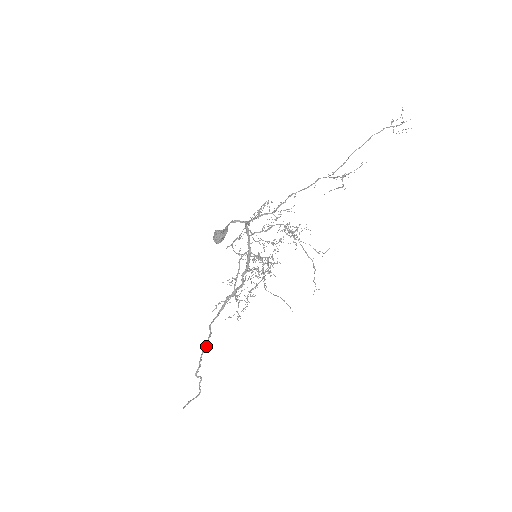
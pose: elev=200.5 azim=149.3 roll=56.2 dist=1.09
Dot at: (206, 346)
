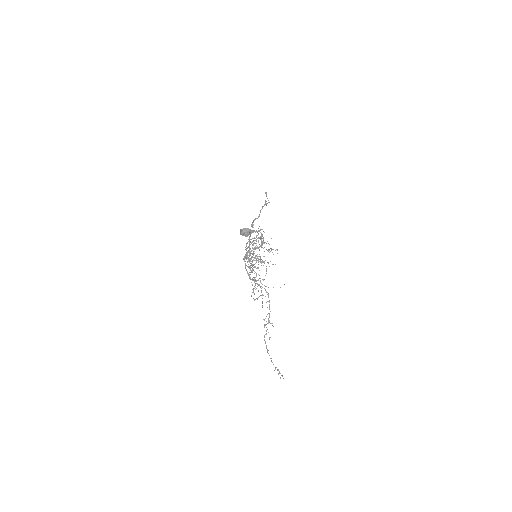
Dot at: occluded
